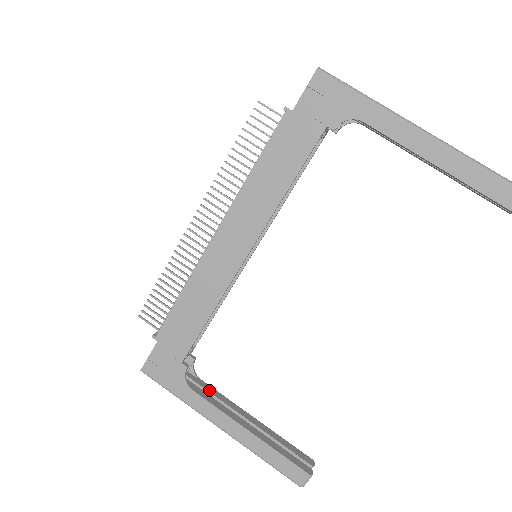
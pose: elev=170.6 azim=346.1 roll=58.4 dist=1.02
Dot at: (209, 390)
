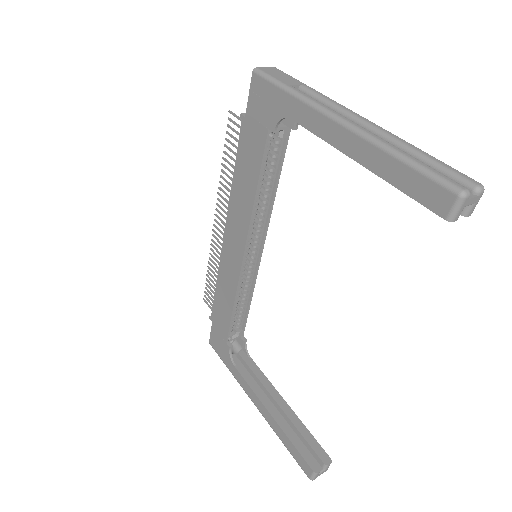
Dot at: (253, 370)
